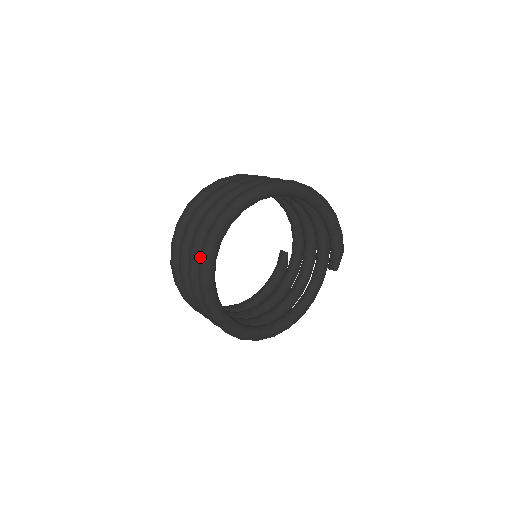
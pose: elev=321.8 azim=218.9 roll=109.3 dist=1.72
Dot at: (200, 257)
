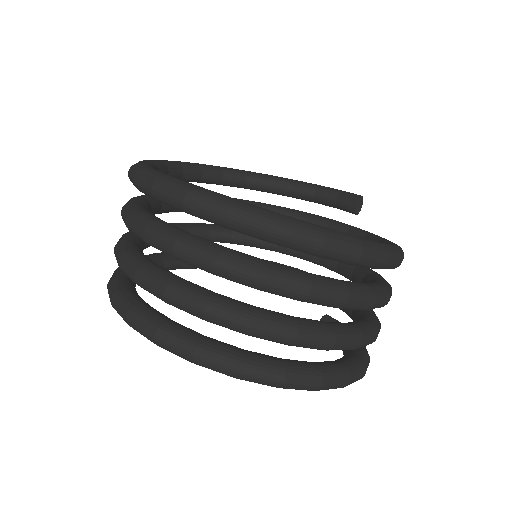
Dot at: (111, 299)
